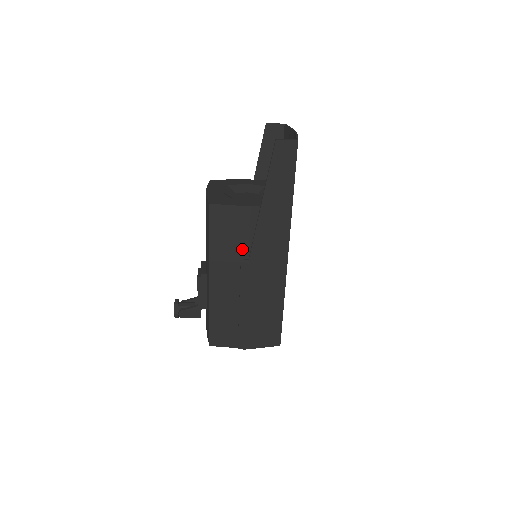
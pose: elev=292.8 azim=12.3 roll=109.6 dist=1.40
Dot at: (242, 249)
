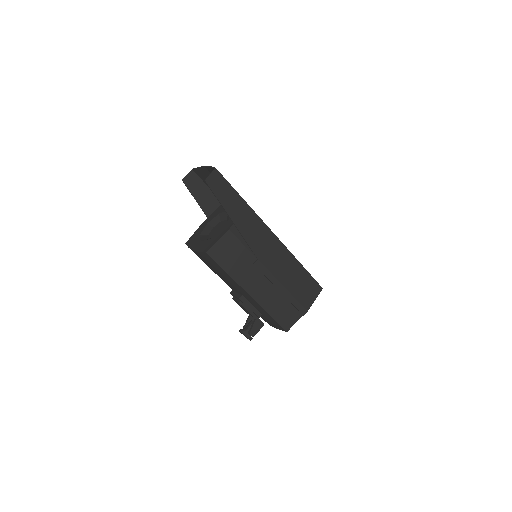
Dot at: (248, 258)
